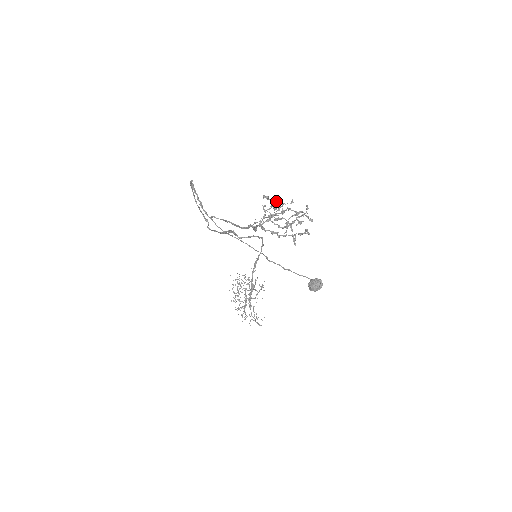
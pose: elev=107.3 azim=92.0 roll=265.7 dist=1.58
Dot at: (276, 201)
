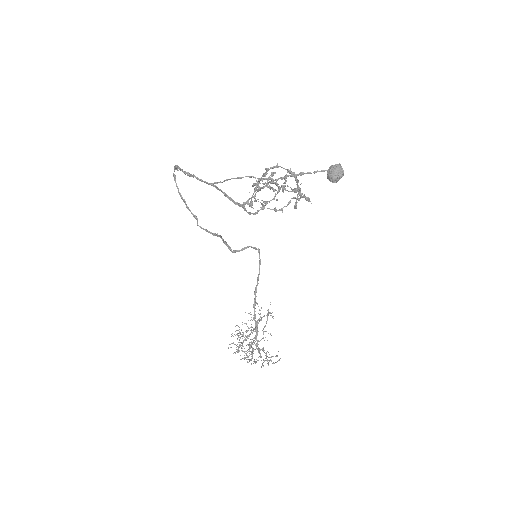
Dot at: (267, 186)
